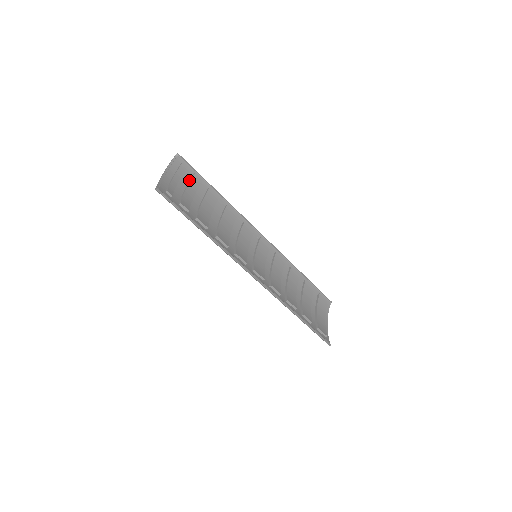
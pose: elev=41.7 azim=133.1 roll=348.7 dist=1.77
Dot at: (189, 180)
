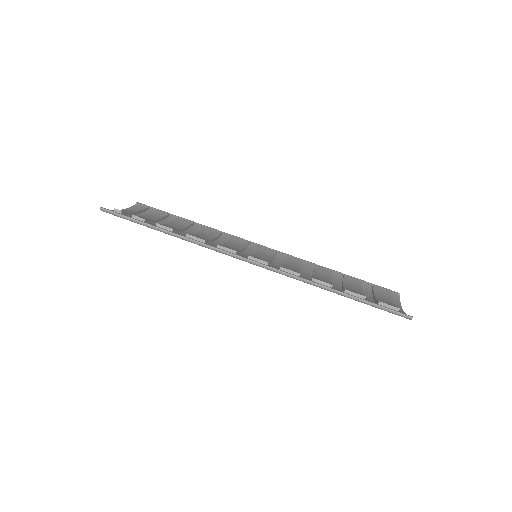
Dot at: occluded
